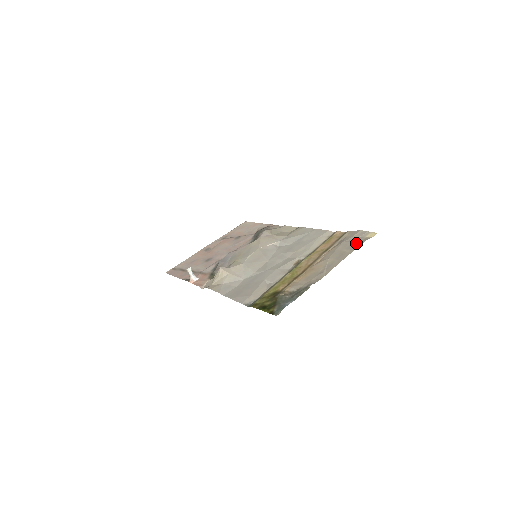
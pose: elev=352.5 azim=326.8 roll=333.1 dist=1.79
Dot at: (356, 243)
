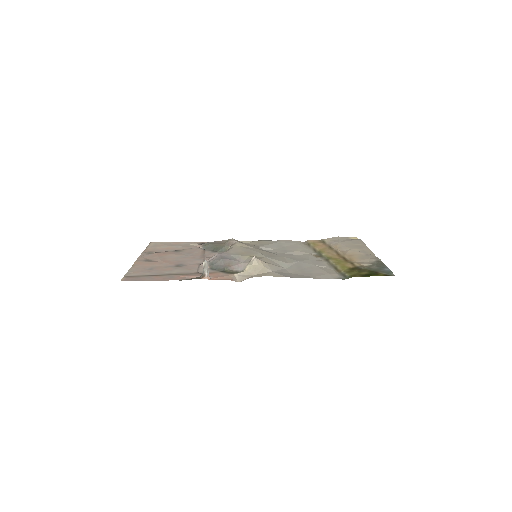
Dot at: (355, 241)
